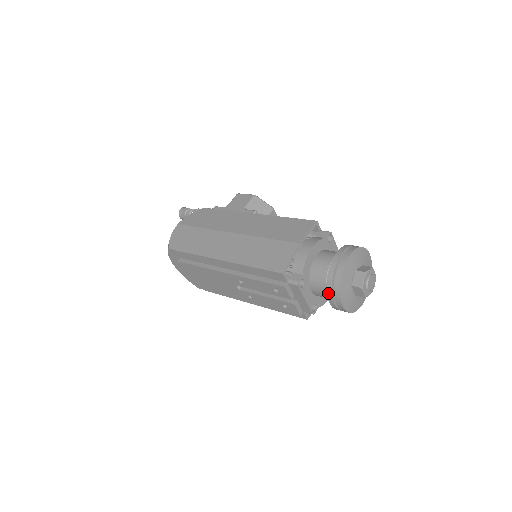
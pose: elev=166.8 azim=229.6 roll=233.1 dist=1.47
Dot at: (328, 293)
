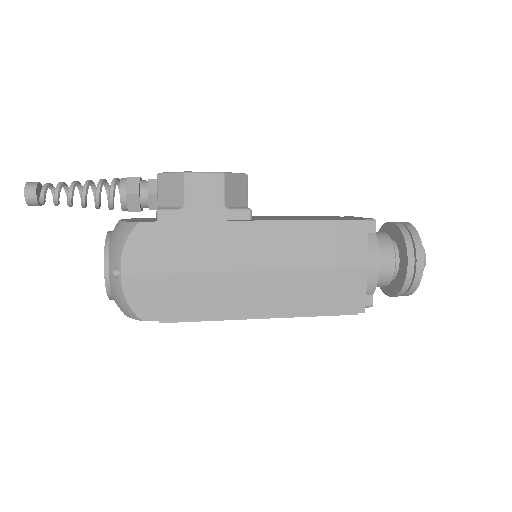
Dot at: (396, 296)
